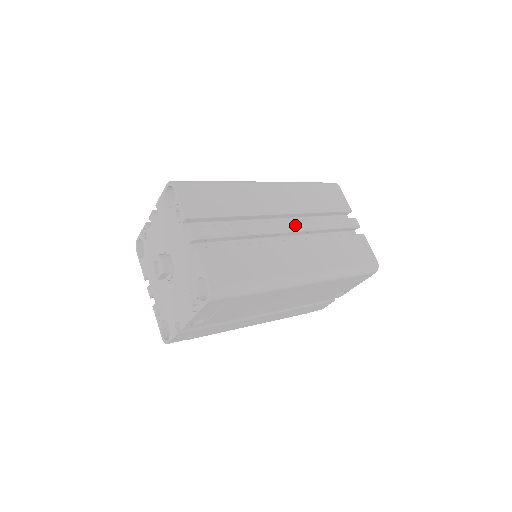
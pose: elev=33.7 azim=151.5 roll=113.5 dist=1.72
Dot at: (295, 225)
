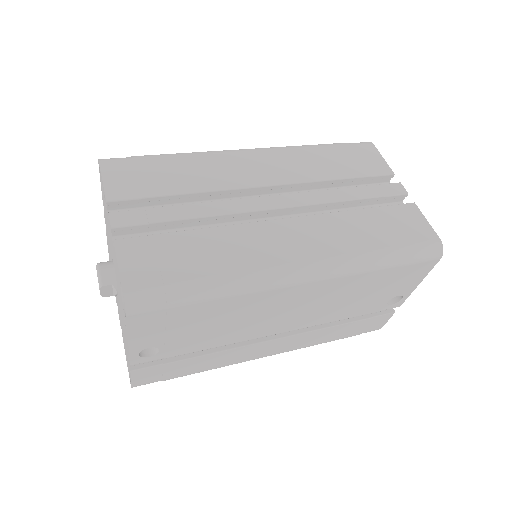
Dot at: (291, 198)
